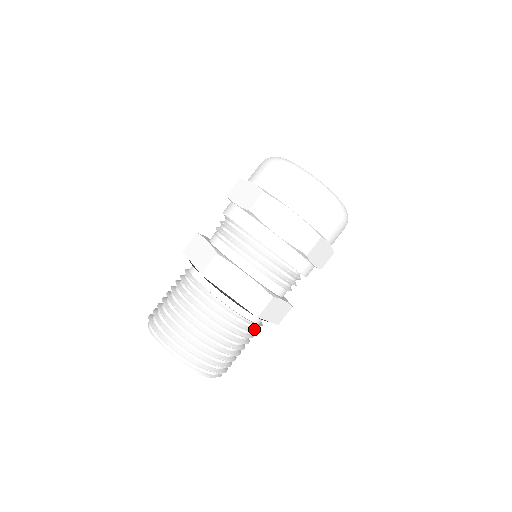
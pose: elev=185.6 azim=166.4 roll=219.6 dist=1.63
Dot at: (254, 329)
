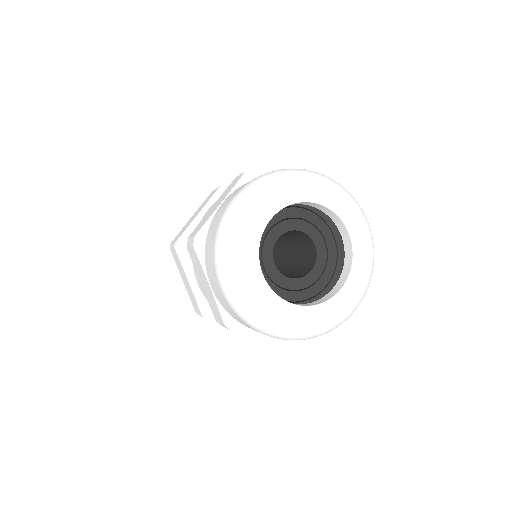
Dot at: occluded
